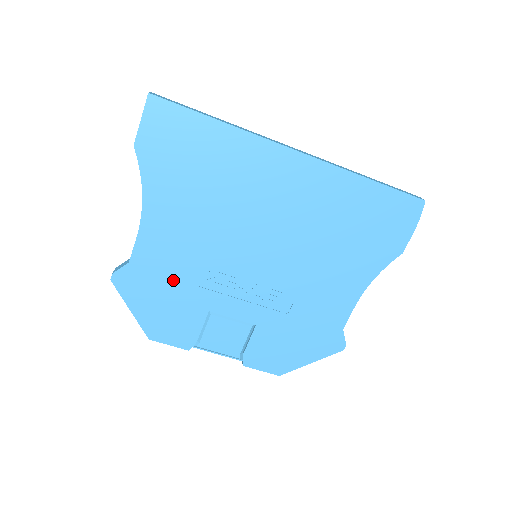
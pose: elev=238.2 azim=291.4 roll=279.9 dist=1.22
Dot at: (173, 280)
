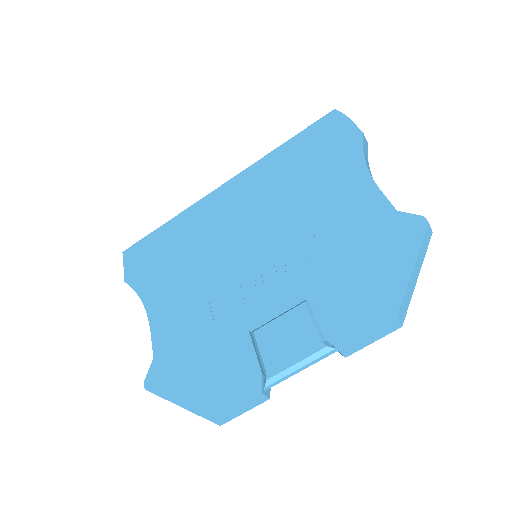
Dot at: (197, 336)
